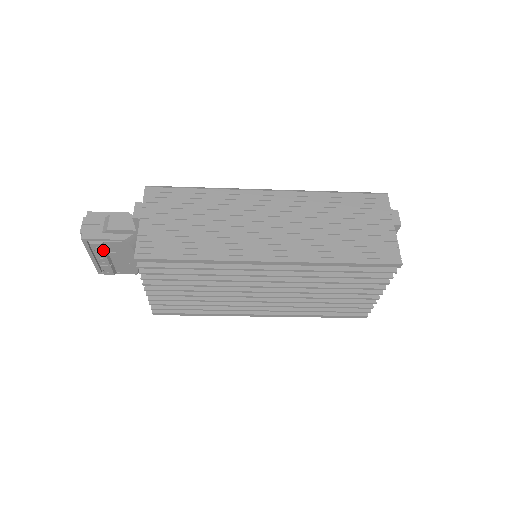
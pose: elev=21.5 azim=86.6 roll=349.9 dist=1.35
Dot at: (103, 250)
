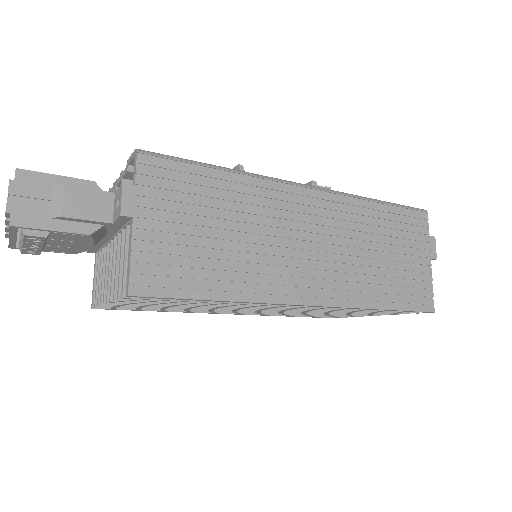
Dot at: (44, 240)
